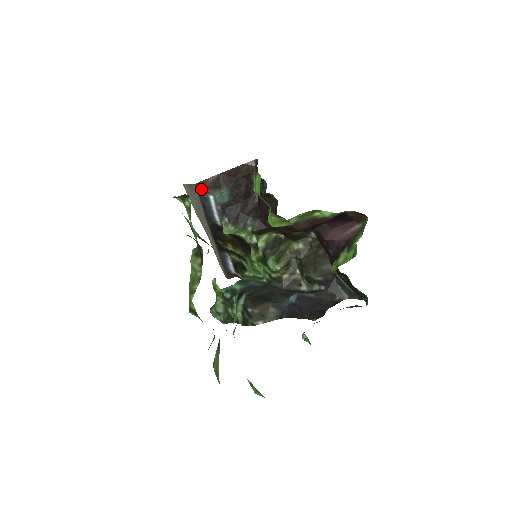
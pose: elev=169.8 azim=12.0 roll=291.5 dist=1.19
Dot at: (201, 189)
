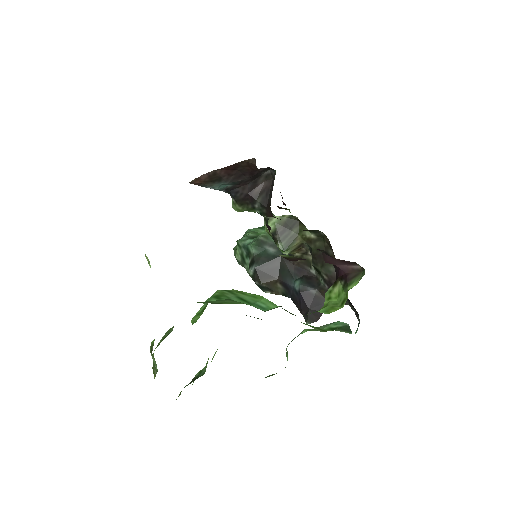
Dot at: (197, 184)
